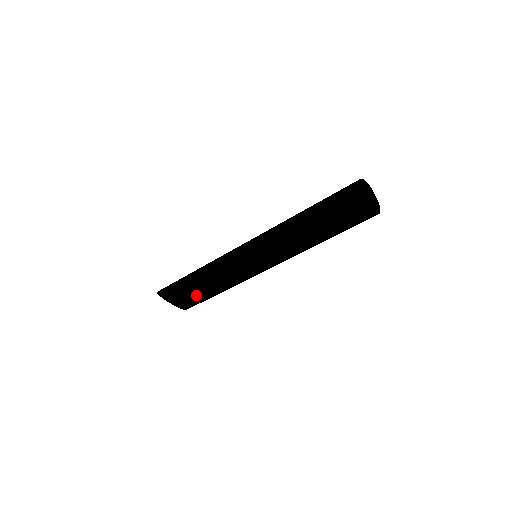
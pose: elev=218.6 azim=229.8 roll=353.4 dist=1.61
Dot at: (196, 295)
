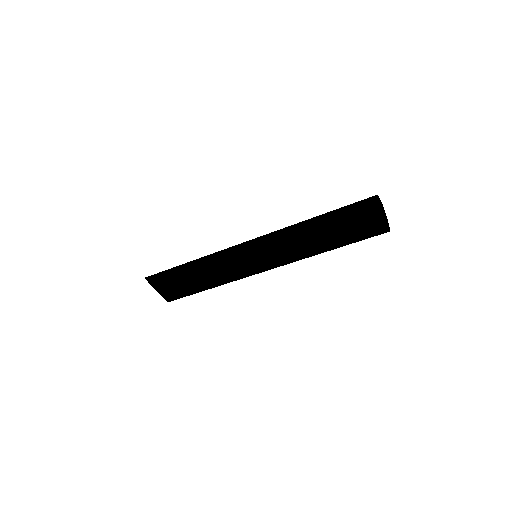
Dot at: (184, 283)
